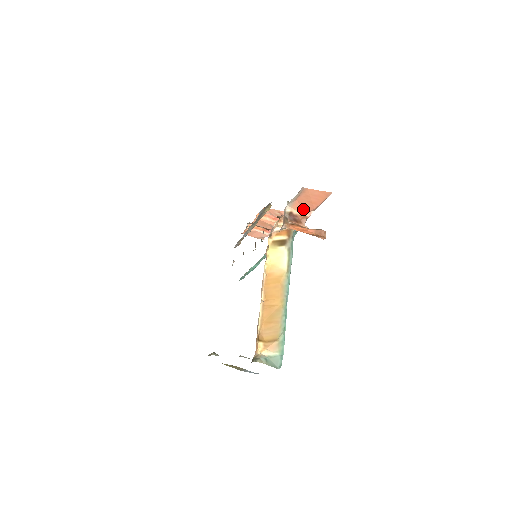
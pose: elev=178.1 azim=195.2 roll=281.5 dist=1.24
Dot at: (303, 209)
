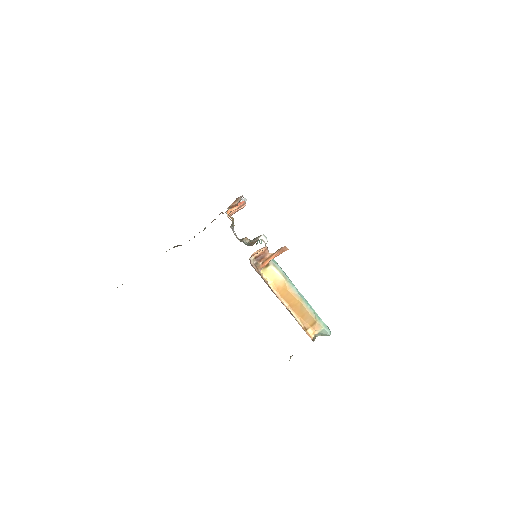
Dot at: (260, 250)
